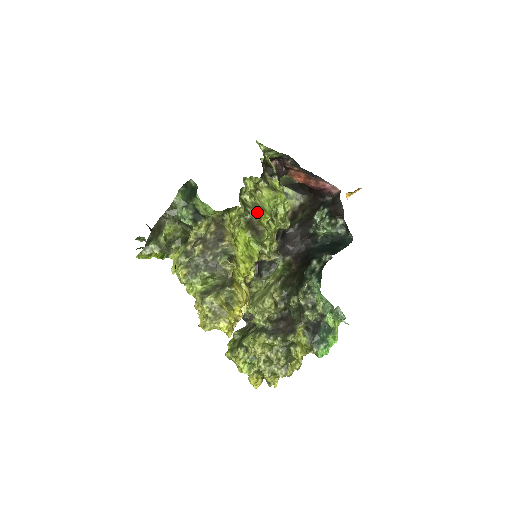
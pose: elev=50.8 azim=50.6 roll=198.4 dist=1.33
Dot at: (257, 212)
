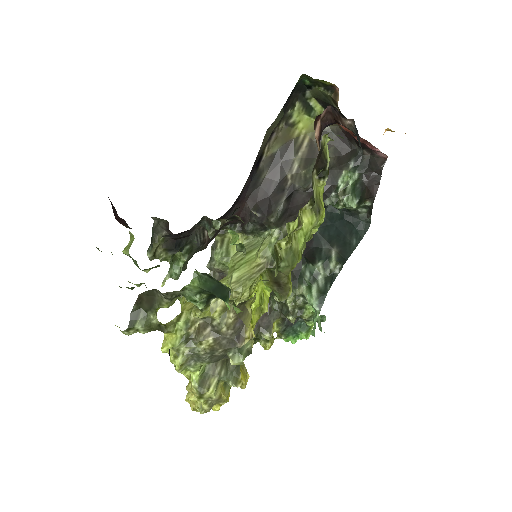
Dot at: (289, 267)
